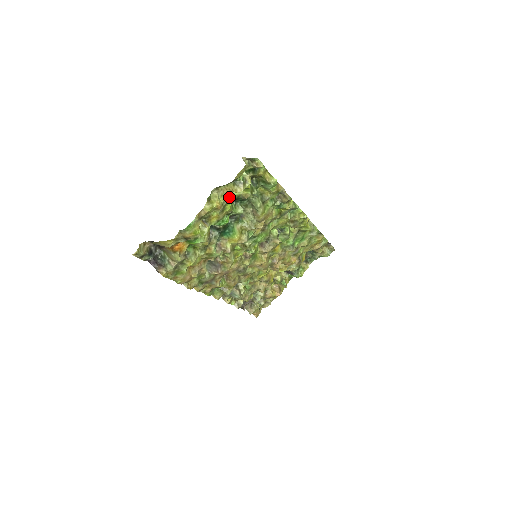
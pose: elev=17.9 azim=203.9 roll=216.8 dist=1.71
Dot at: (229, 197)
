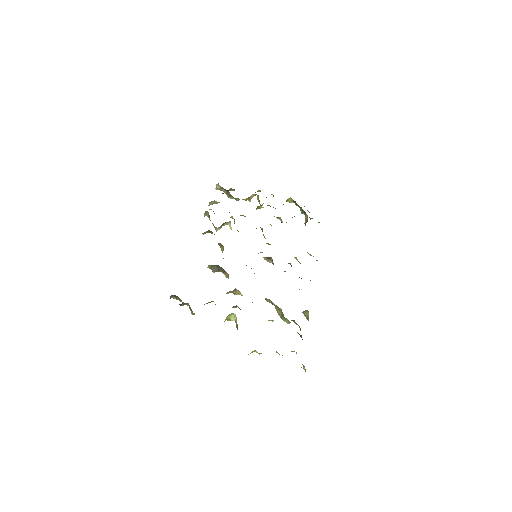
Dot at: occluded
